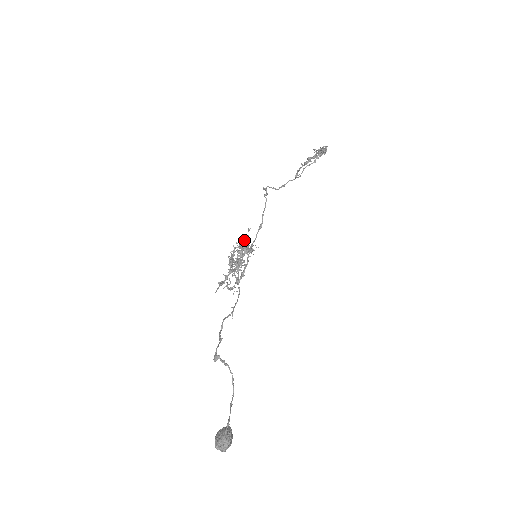
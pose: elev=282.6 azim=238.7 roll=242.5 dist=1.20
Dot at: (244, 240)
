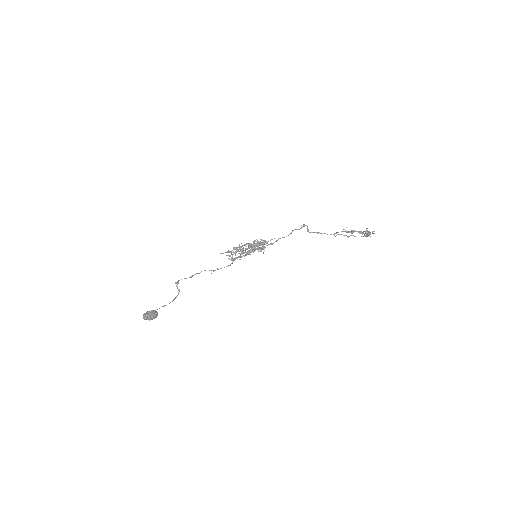
Dot at: (256, 243)
